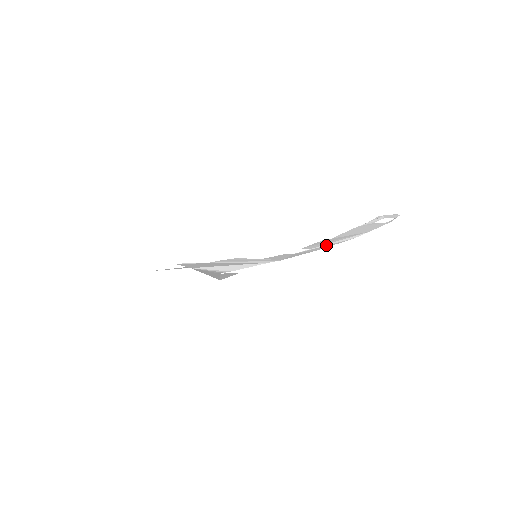
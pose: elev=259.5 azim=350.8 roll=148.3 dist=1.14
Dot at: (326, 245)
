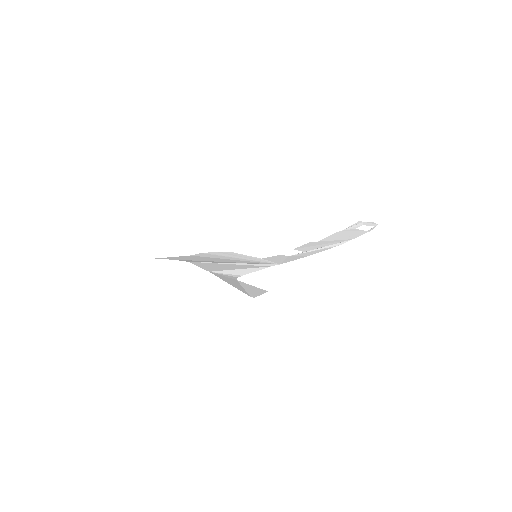
Dot at: (316, 250)
